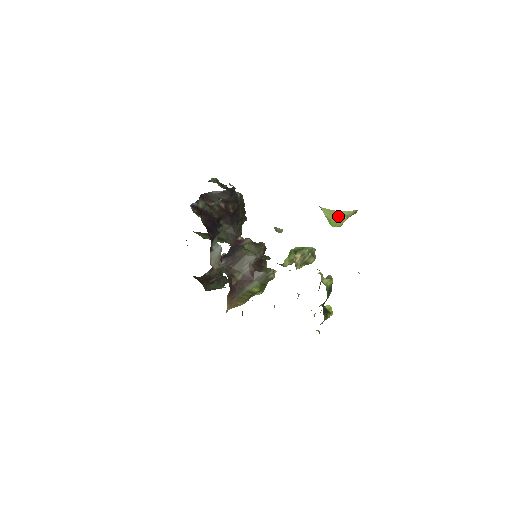
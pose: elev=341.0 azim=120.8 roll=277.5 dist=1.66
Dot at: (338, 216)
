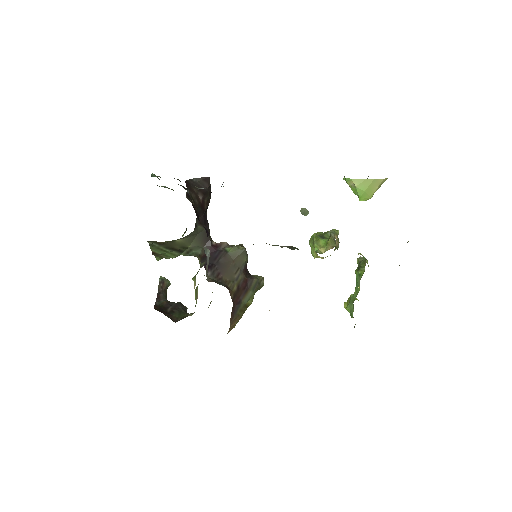
Dot at: (372, 186)
